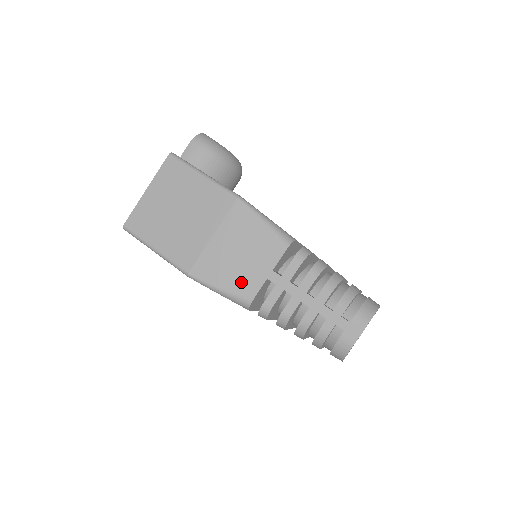
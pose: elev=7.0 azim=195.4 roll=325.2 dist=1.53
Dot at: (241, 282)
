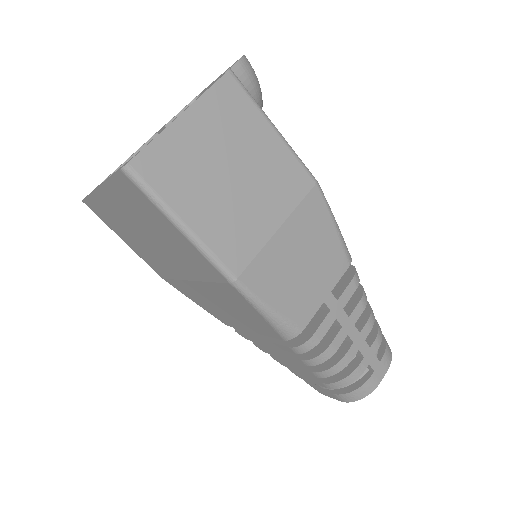
Dot at: (297, 302)
